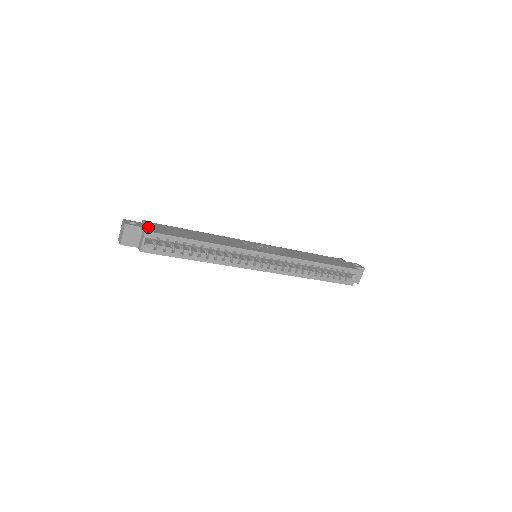
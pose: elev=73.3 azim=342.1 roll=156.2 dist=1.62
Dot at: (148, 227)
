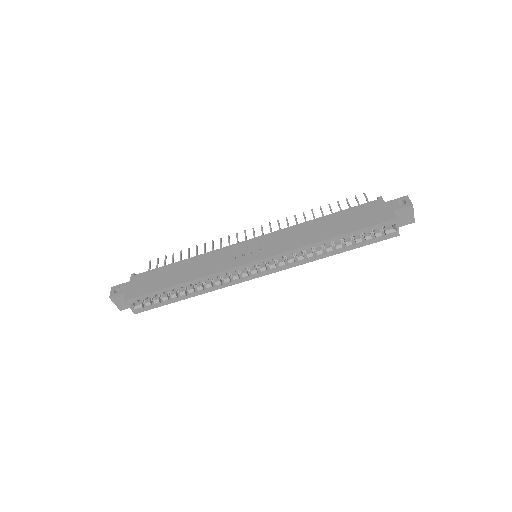
Dot at: (130, 289)
